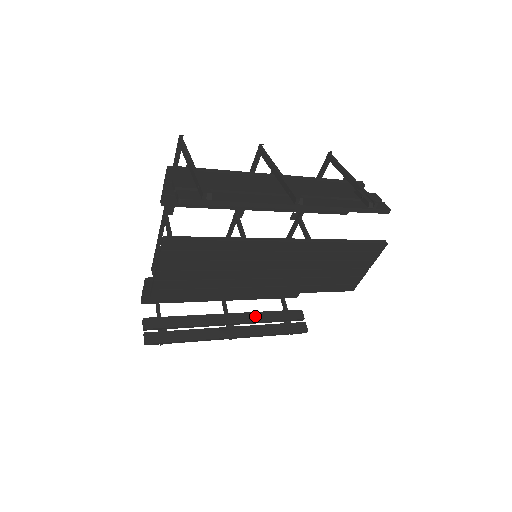
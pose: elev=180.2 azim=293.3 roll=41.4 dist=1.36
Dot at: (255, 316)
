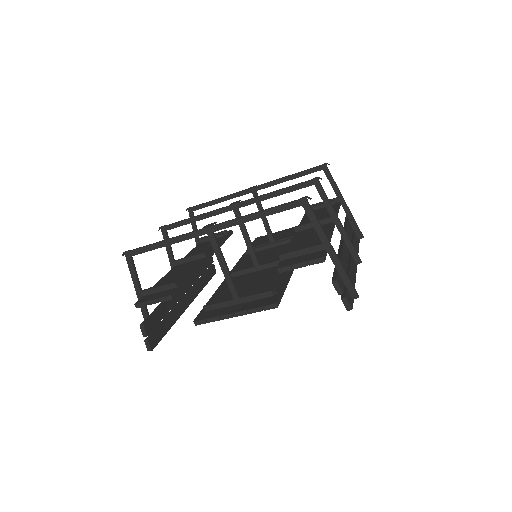
Dot at: (195, 276)
